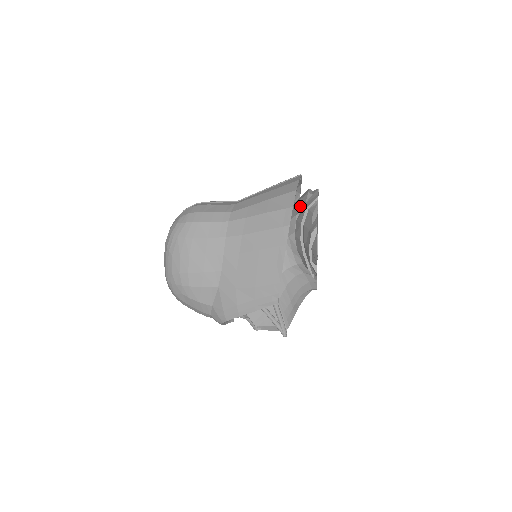
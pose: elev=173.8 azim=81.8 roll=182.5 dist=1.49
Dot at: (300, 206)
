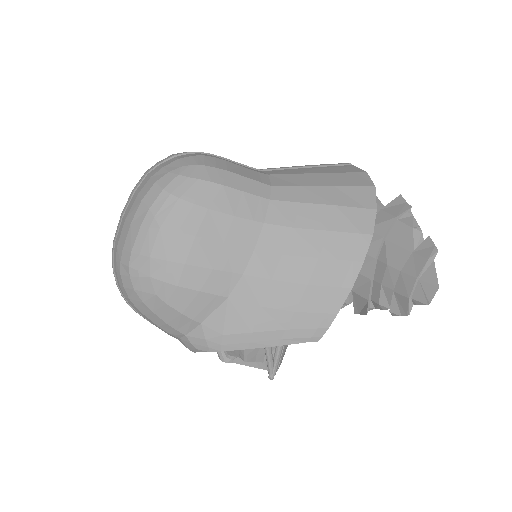
Dot at: occluded
